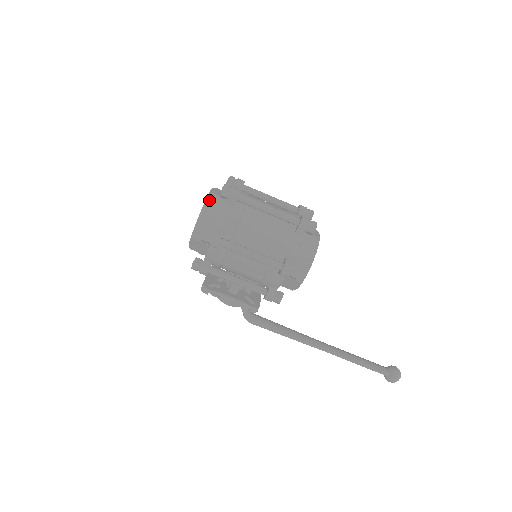
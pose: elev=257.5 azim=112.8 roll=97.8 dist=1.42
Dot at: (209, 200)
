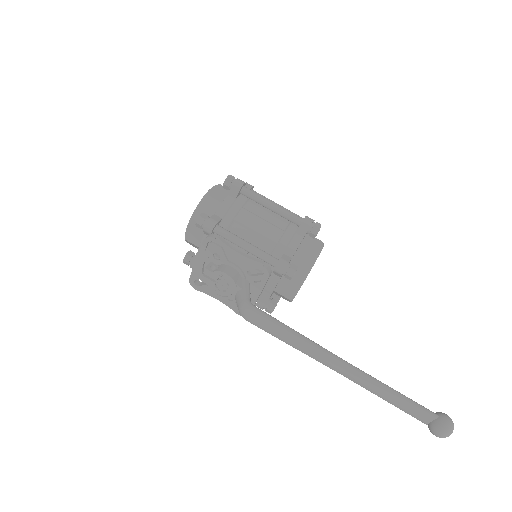
Dot at: occluded
